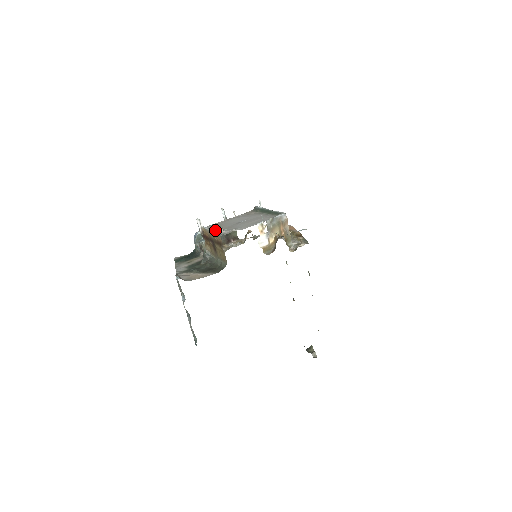
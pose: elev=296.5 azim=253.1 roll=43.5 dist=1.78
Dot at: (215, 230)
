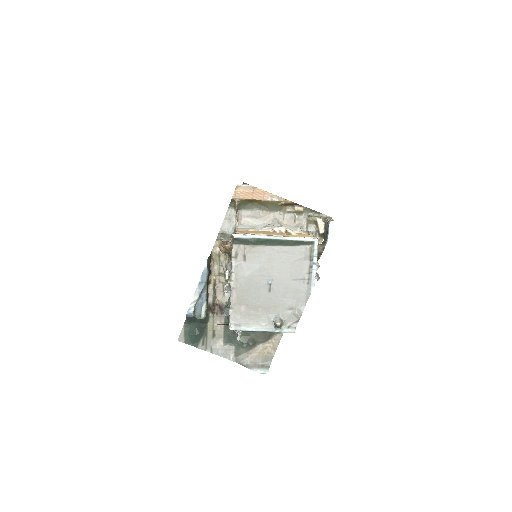
Dot at: (263, 323)
